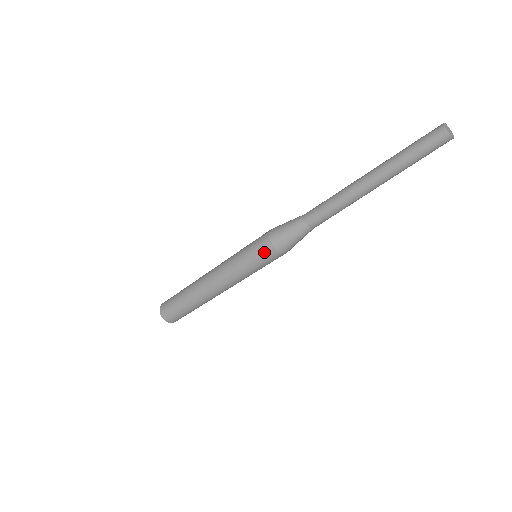
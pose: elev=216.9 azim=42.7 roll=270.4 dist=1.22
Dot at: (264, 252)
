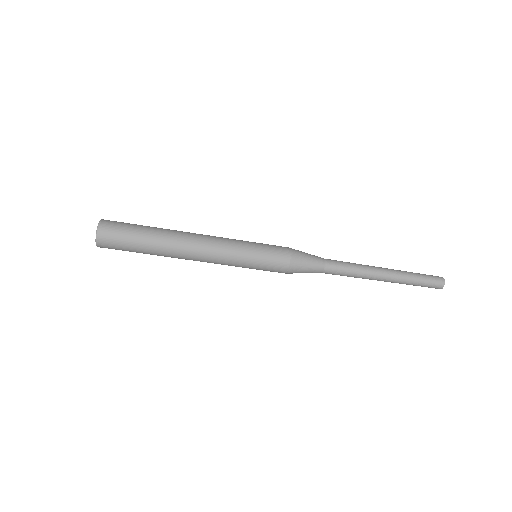
Dot at: (277, 263)
